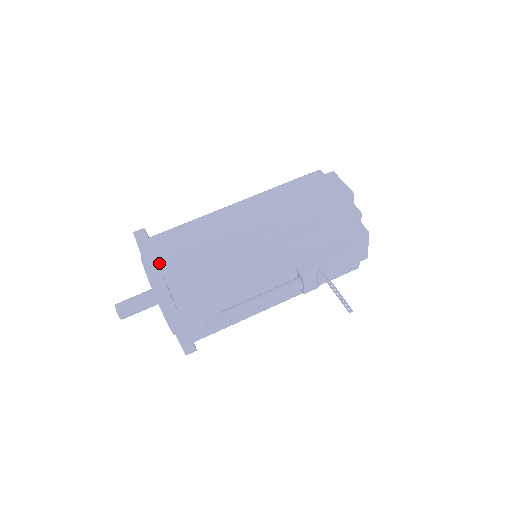
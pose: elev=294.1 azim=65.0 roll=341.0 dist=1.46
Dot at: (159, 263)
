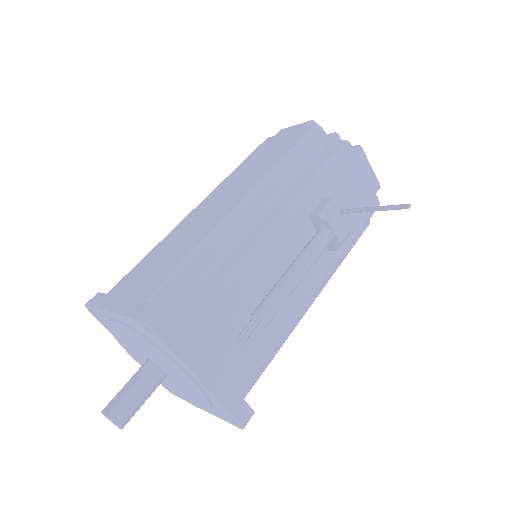
Dot at: (130, 297)
